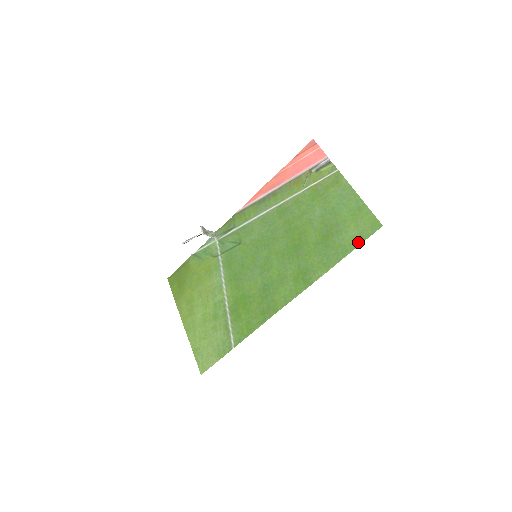
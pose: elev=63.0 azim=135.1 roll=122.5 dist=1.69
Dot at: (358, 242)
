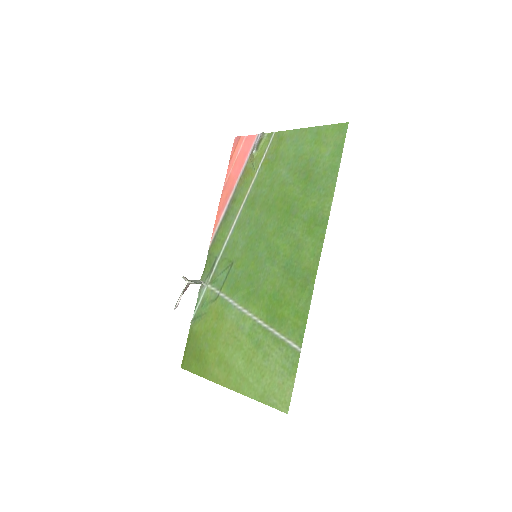
Dot at: (339, 152)
